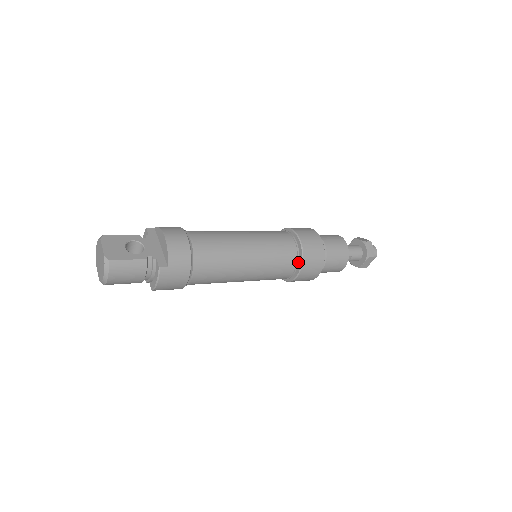
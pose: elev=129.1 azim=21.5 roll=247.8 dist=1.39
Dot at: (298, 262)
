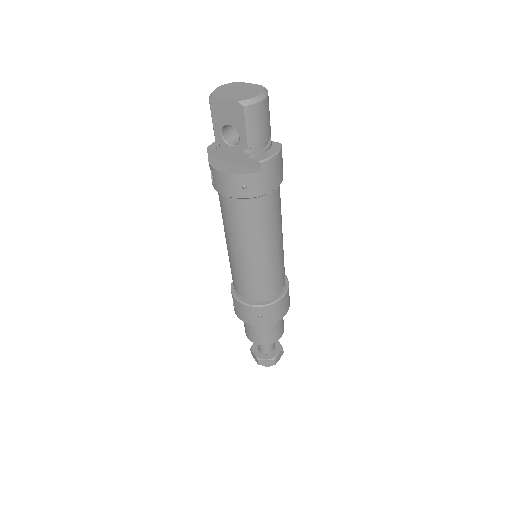
Dot at: (286, 281)
